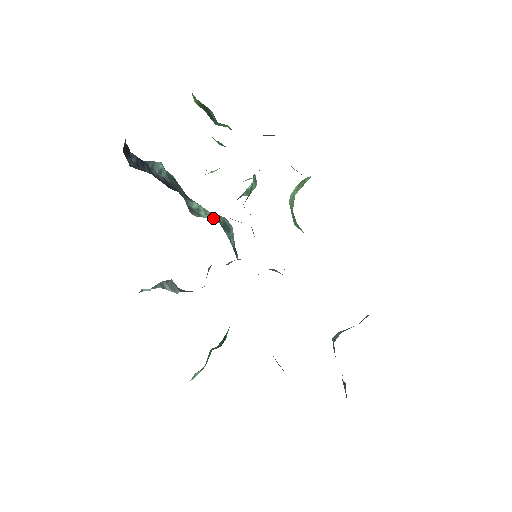
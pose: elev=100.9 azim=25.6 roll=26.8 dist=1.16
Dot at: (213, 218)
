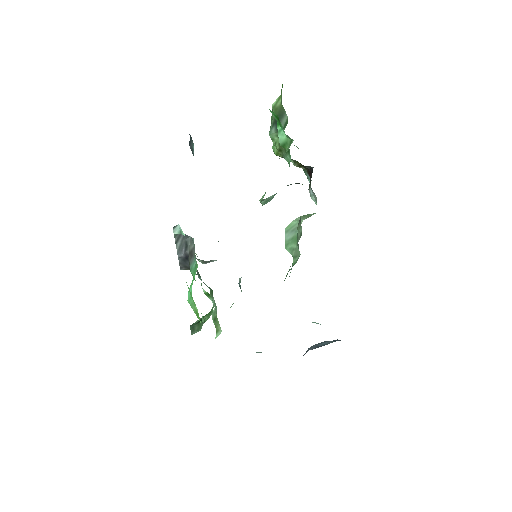
Dot at: occluded
